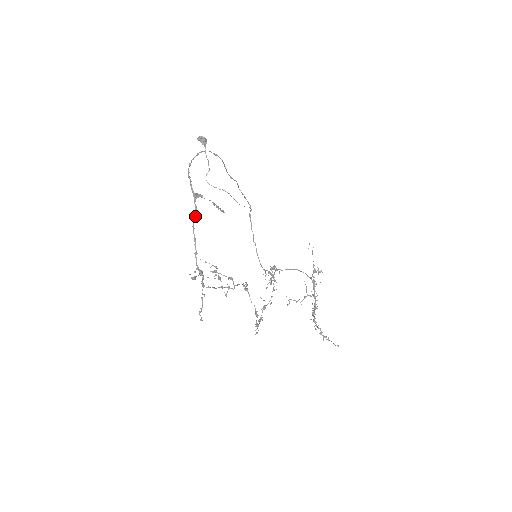
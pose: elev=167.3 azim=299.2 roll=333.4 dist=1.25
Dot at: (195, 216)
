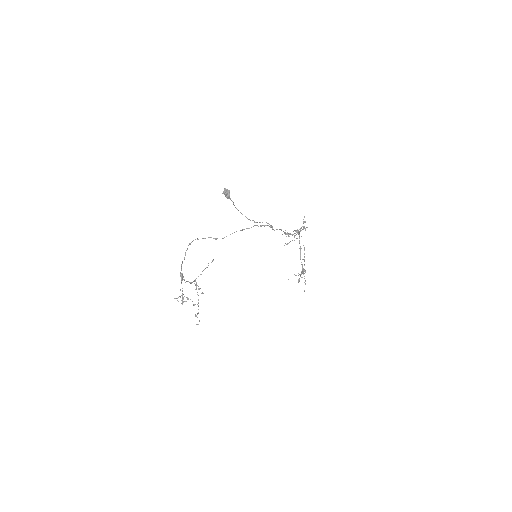
Dot at: occluded
